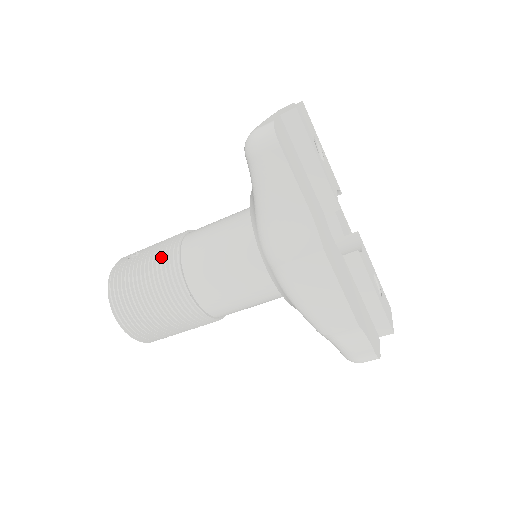
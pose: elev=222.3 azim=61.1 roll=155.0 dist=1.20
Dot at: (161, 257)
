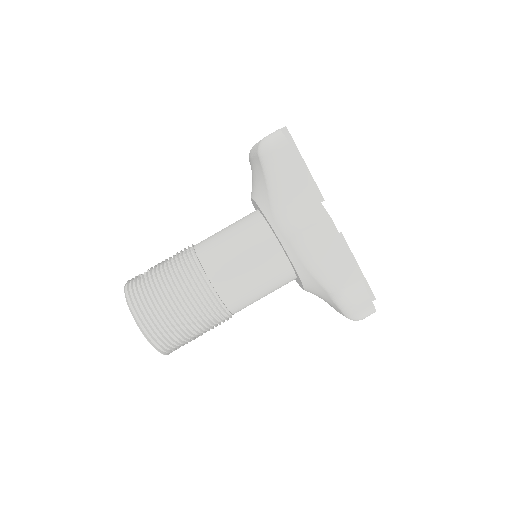
Dot at: (178, 262)
